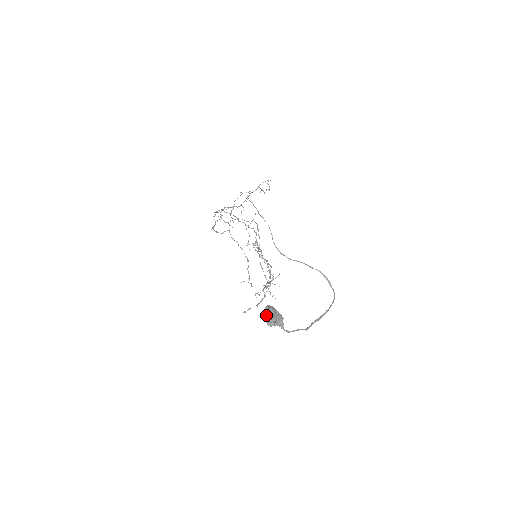
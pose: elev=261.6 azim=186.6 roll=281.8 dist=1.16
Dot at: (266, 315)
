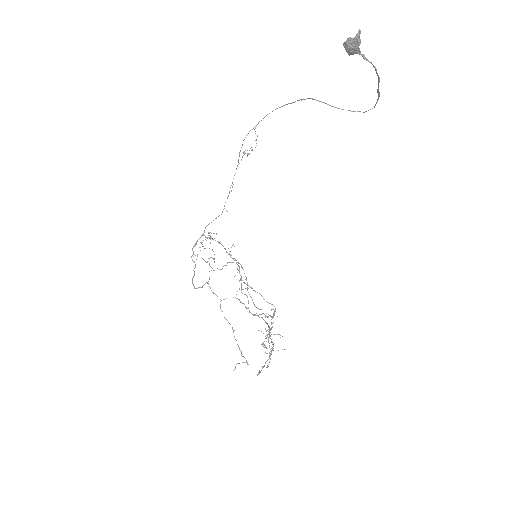
Dot at: (350, 40)
